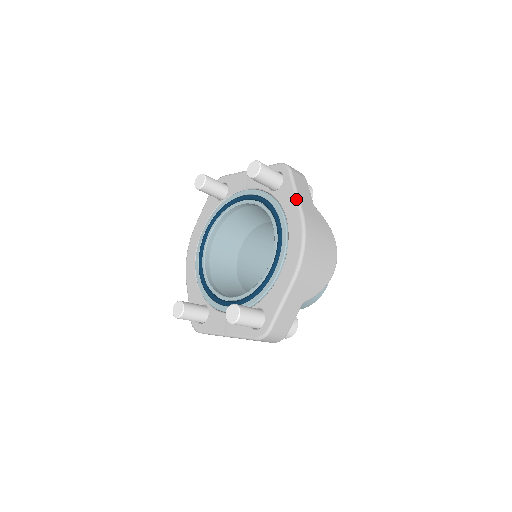
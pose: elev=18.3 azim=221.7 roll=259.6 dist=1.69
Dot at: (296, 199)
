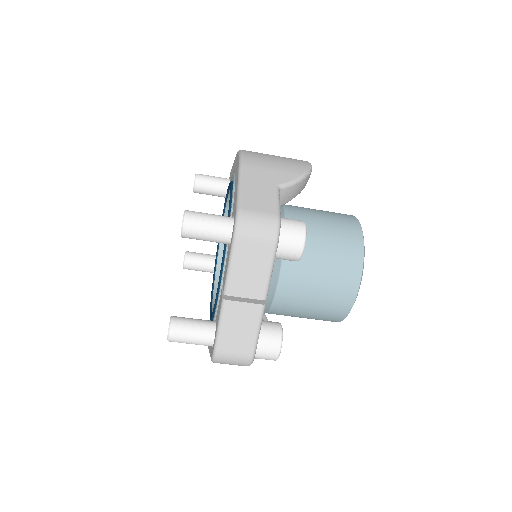
Dot at: occluded
